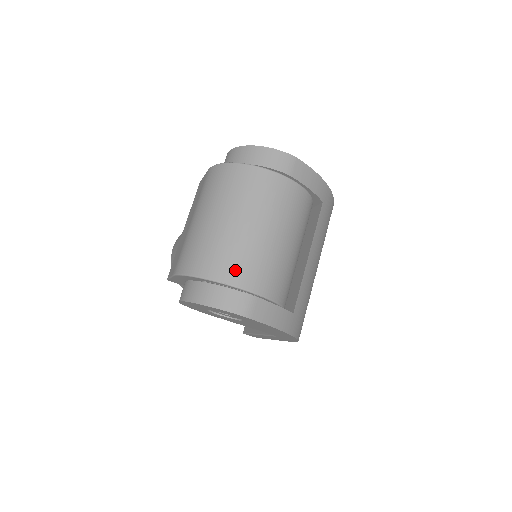
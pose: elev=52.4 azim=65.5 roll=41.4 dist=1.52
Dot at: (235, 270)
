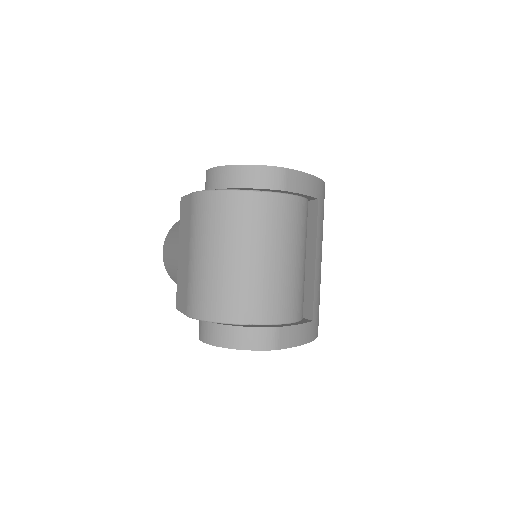
Dot at: (253, 308)
